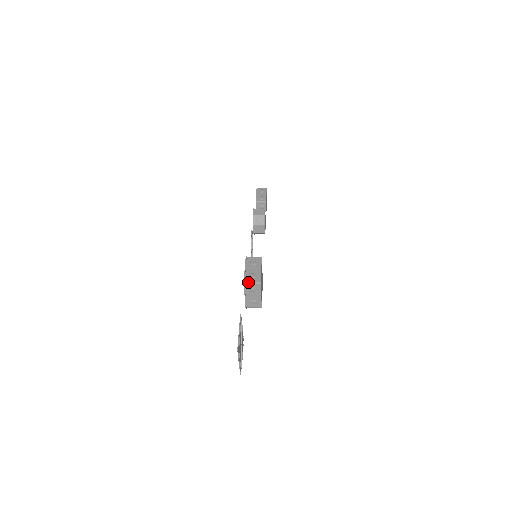
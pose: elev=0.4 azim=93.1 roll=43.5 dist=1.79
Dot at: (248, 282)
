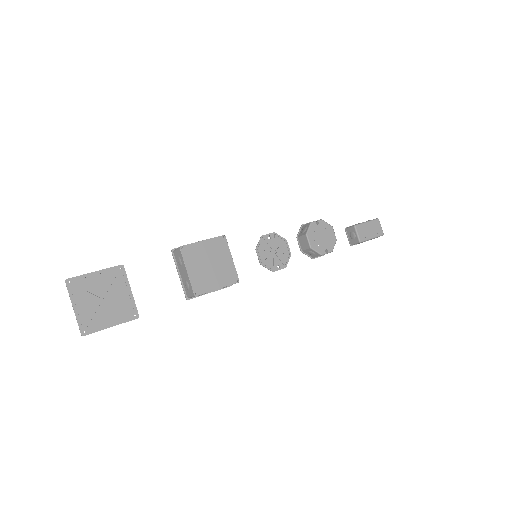
Dot at: (175, 249)
